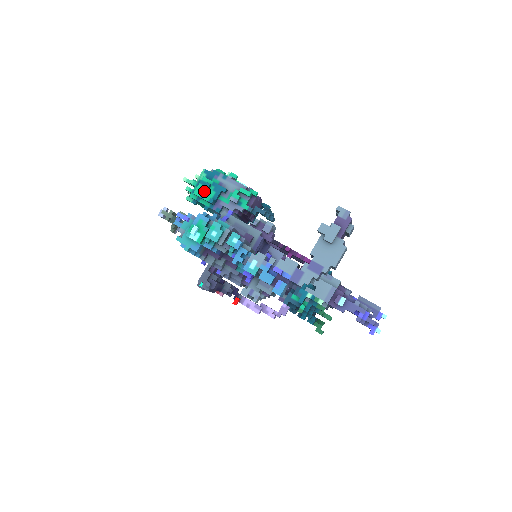
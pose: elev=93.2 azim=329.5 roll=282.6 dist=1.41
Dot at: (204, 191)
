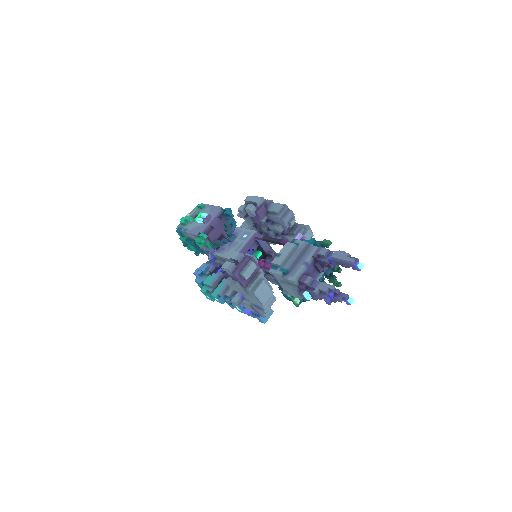
Dot at: (189, 247)
